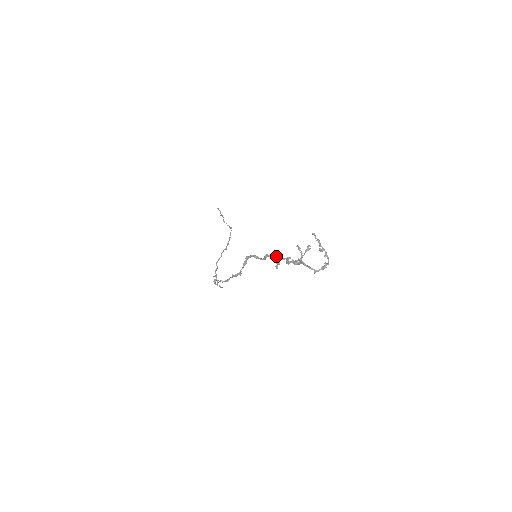
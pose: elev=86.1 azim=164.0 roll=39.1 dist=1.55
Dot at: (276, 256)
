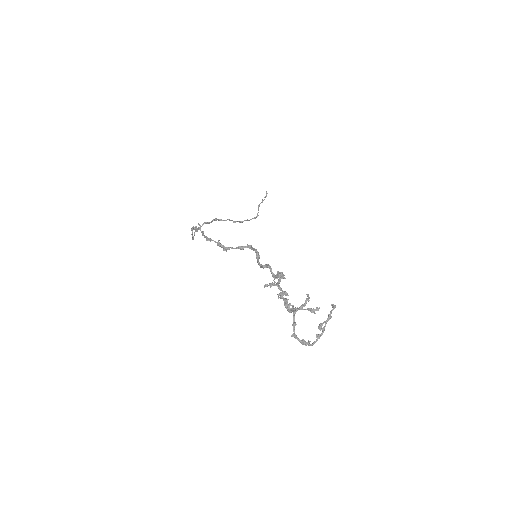
Dot at: (277, 277)
